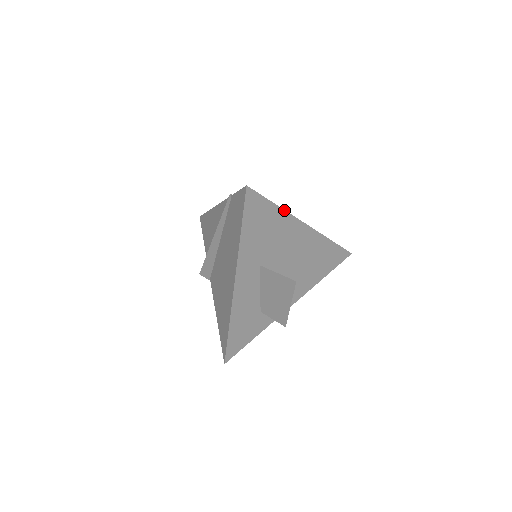
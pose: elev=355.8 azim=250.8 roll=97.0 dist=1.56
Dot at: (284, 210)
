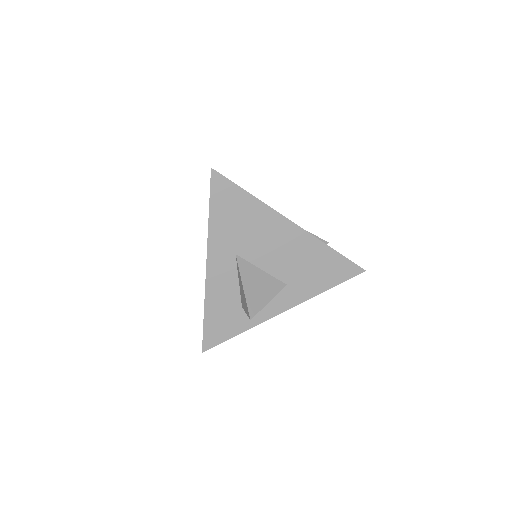
Dot at: (260, 201)
